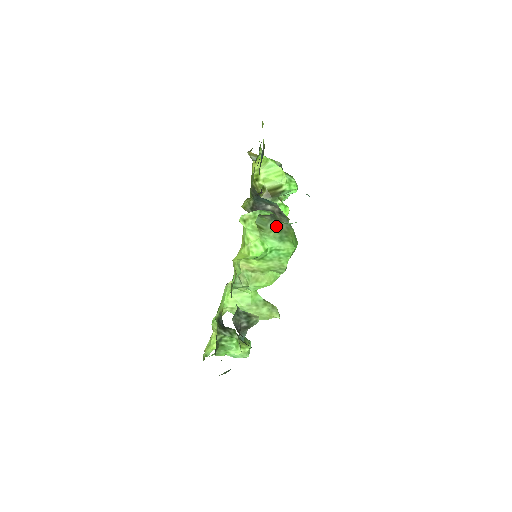
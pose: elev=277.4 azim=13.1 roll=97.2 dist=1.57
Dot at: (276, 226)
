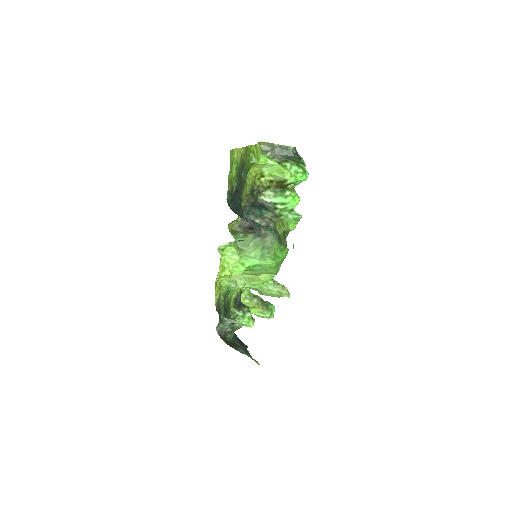
Dot at: (259, 244)
